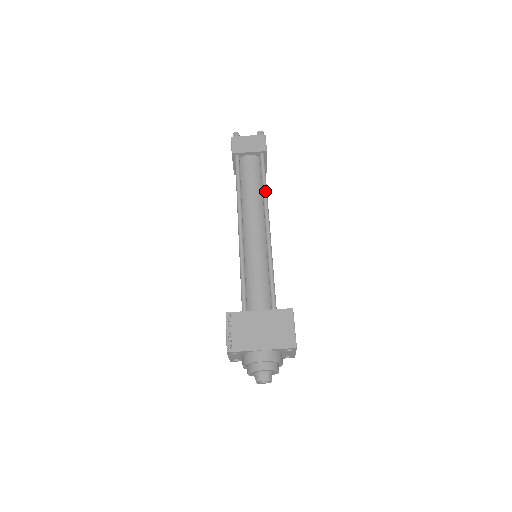
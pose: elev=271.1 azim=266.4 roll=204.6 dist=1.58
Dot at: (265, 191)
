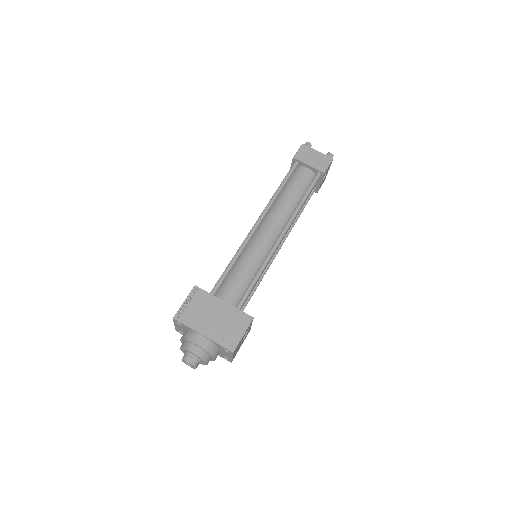
Dot at: (300, 206)
